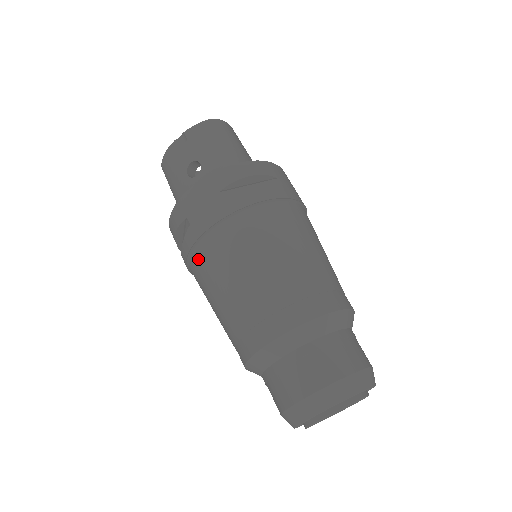
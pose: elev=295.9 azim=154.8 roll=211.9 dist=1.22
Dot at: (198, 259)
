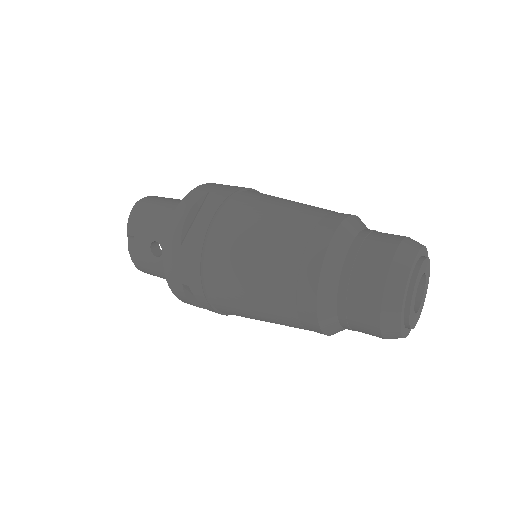
Dot at: (218, 301)
